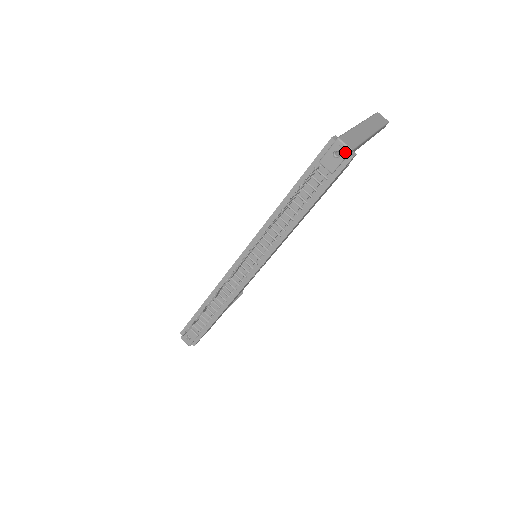
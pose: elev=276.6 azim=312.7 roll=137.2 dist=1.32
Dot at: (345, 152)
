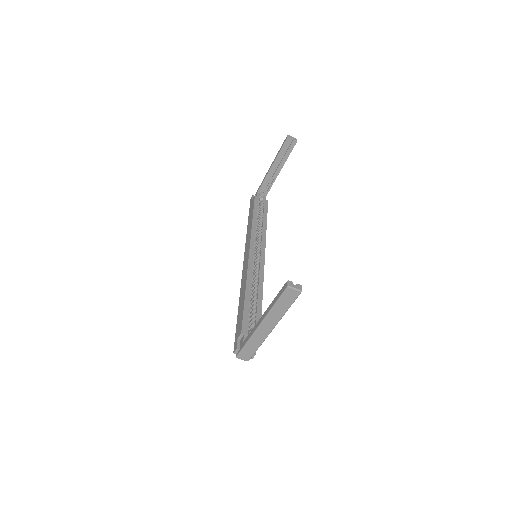
Dot at: occluded
